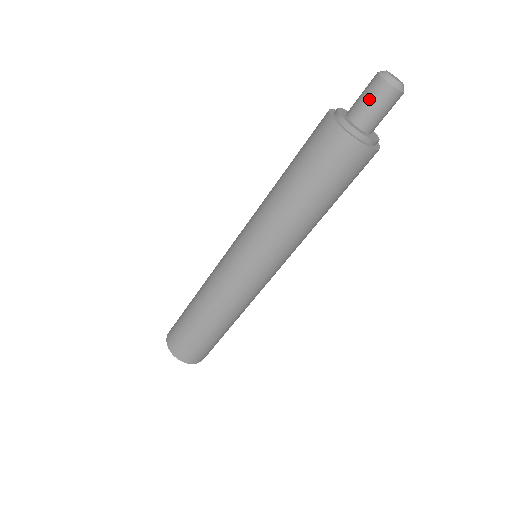
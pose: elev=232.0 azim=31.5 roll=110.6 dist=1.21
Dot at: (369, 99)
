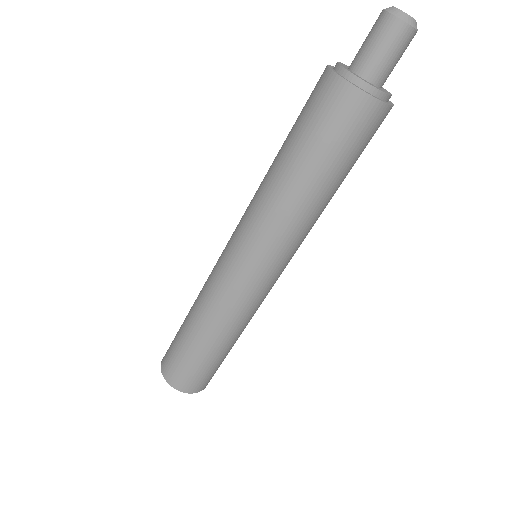
Dot at: (368, 38)
